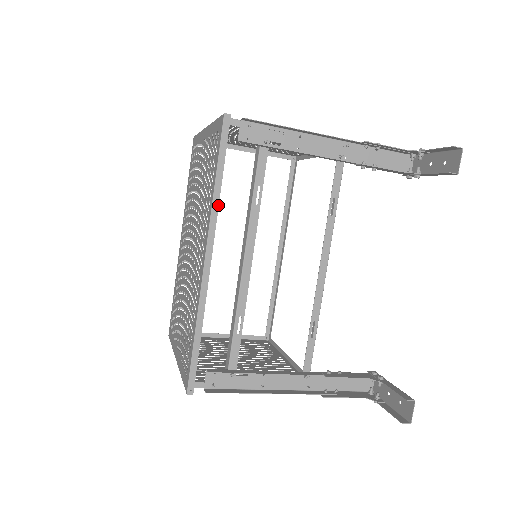
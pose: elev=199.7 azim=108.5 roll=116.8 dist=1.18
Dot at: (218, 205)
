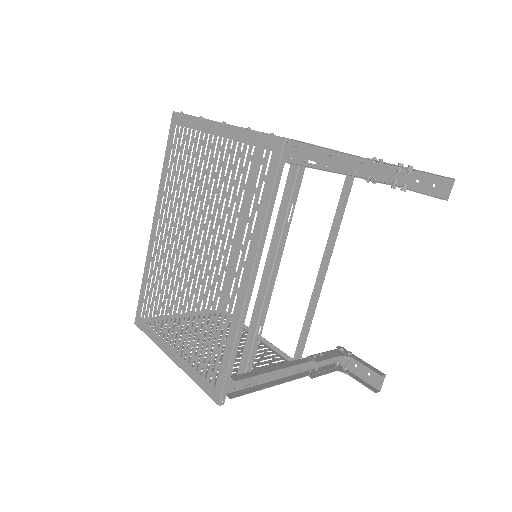
Dot at: (267, 231)
